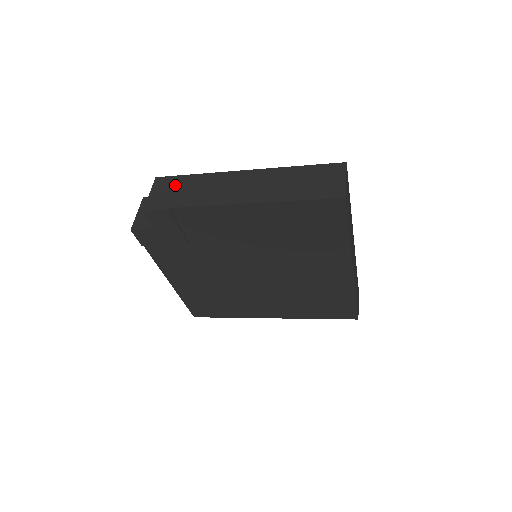
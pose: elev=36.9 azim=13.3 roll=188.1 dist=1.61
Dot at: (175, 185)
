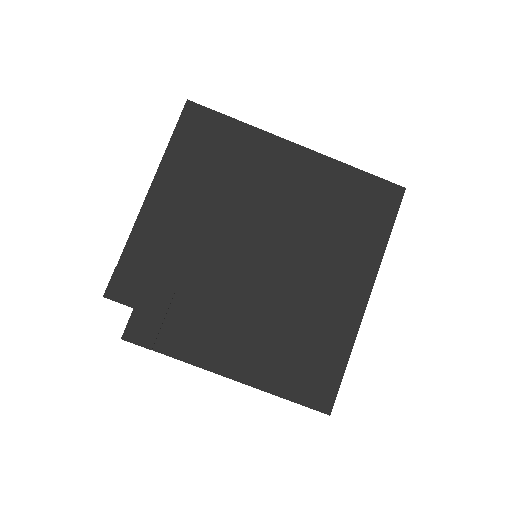
Dot at: occluded
